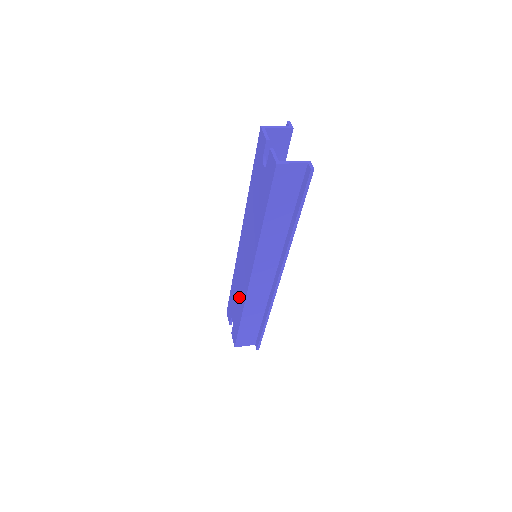
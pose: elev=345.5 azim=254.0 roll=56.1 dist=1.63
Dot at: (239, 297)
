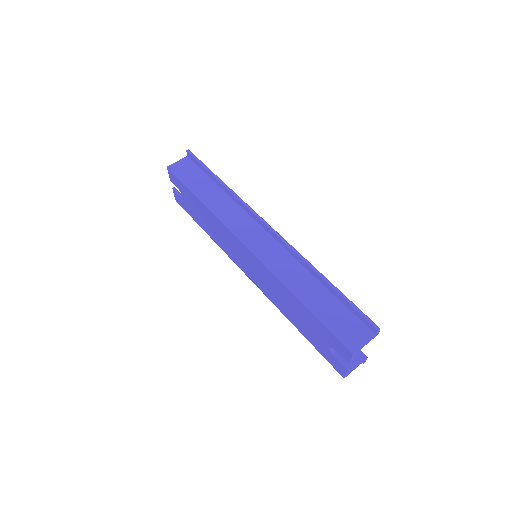
Dot at: (212, 231)
